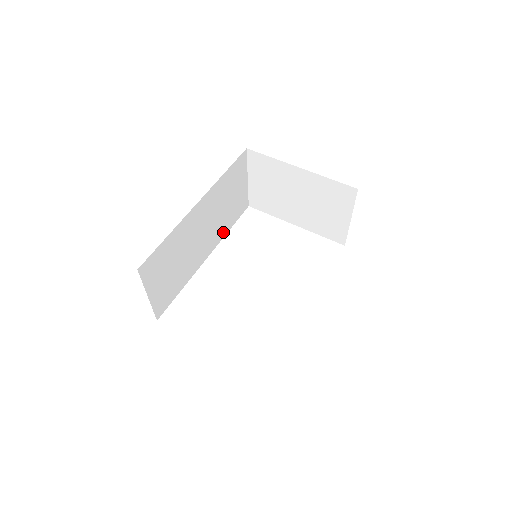
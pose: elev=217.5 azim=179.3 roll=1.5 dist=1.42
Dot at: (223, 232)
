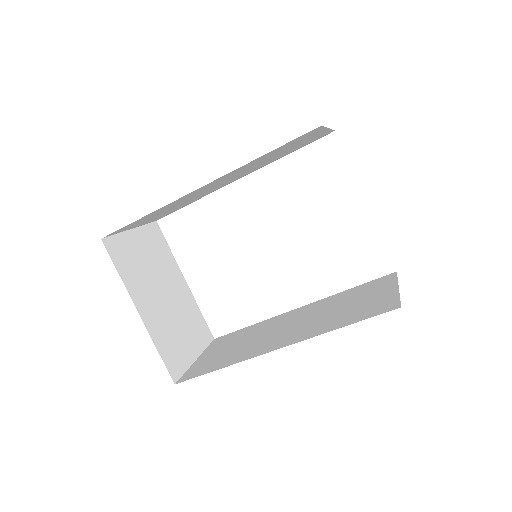
Dot at: (271, 161)
